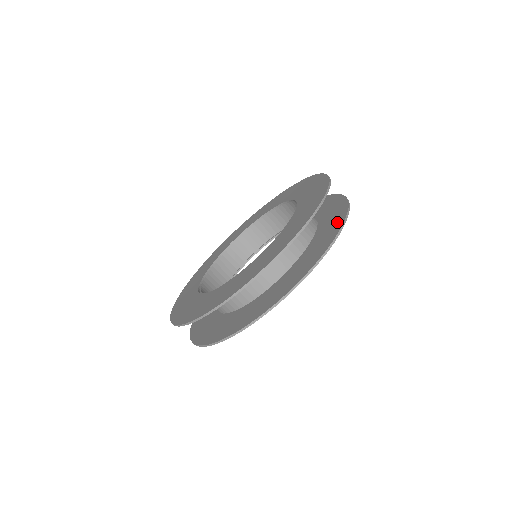
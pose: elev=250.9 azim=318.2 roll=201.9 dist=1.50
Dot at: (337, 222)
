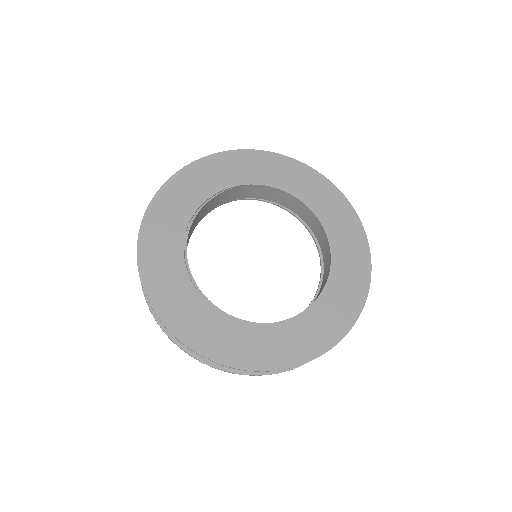
Dot at: occluded
